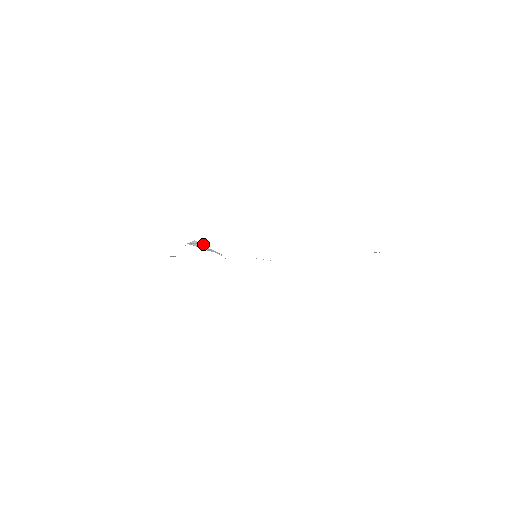
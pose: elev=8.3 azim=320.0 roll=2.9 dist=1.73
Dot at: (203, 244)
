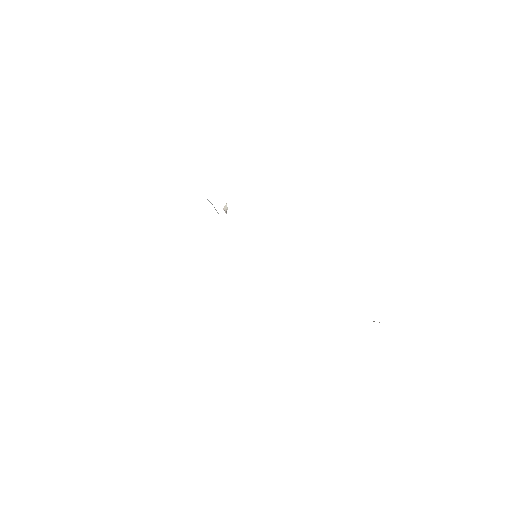
Dot at: occluded
